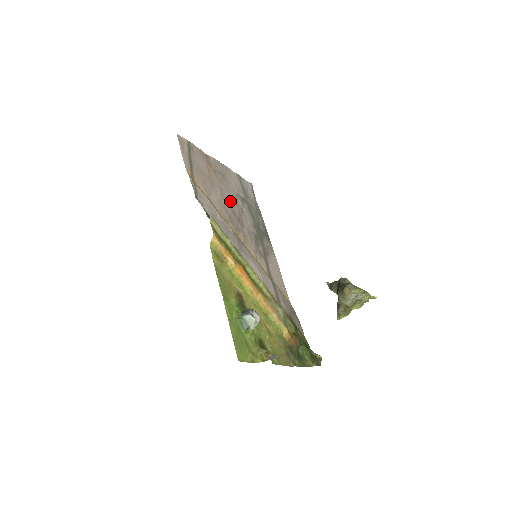
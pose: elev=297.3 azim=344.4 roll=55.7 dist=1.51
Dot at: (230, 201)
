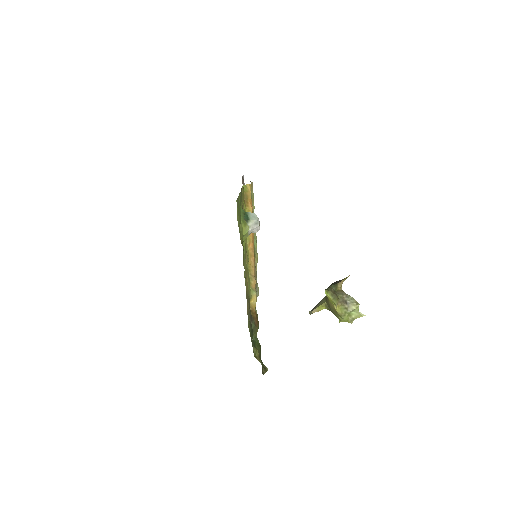
Dot at: occluded
